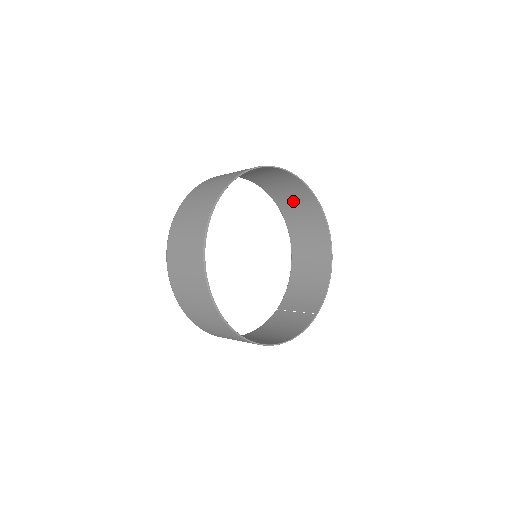
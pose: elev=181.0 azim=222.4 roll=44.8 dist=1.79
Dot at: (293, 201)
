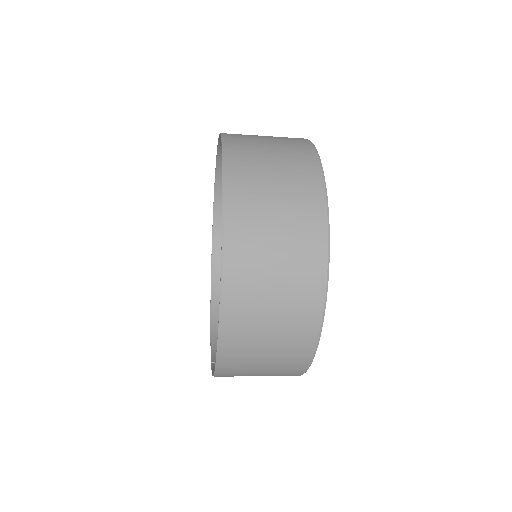
Dot at: occluded
